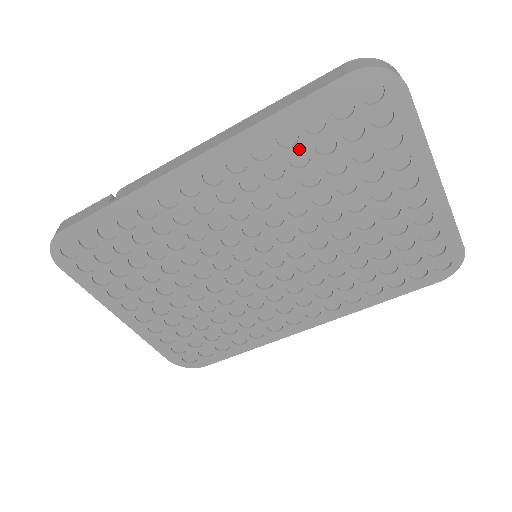
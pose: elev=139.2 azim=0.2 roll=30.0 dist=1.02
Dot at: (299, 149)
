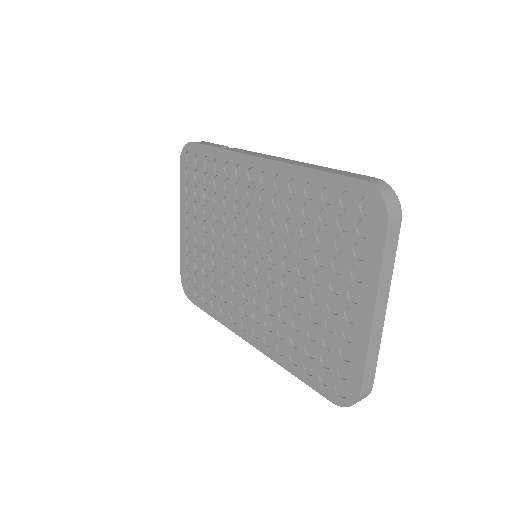
Dot at: (313, 205)
